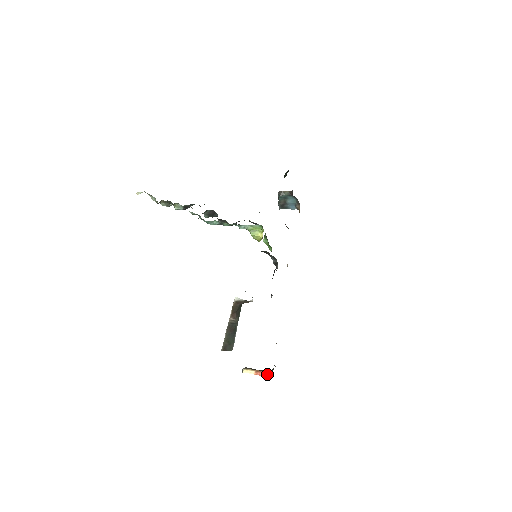
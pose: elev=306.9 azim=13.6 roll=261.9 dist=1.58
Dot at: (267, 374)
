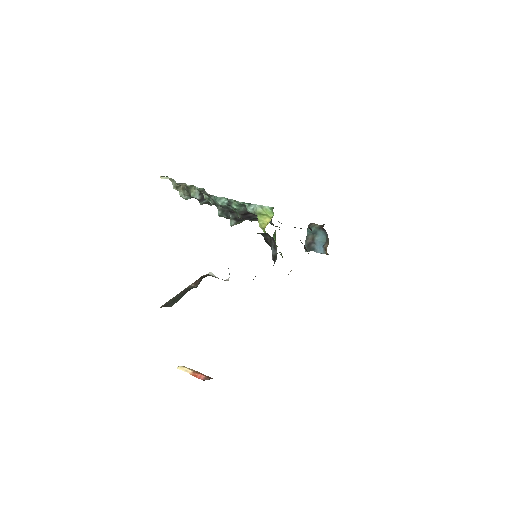
Dot at: (207, 378)
